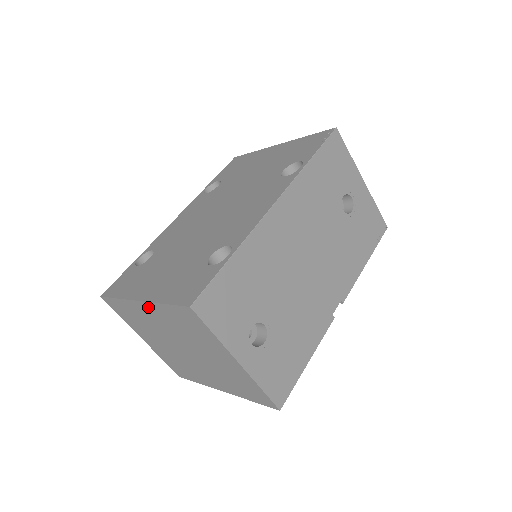
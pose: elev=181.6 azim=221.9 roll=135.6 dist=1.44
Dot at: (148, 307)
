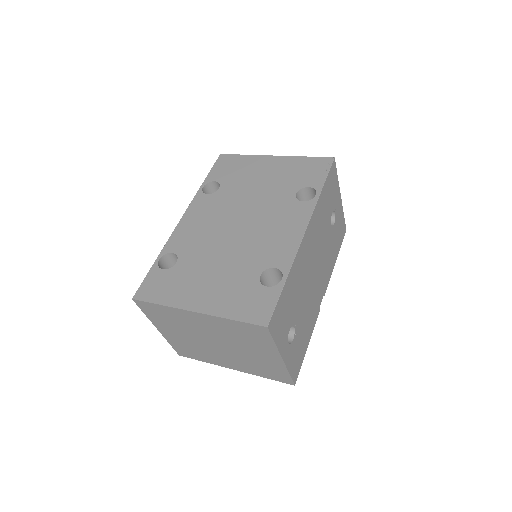
Dot at: (204, 317)
